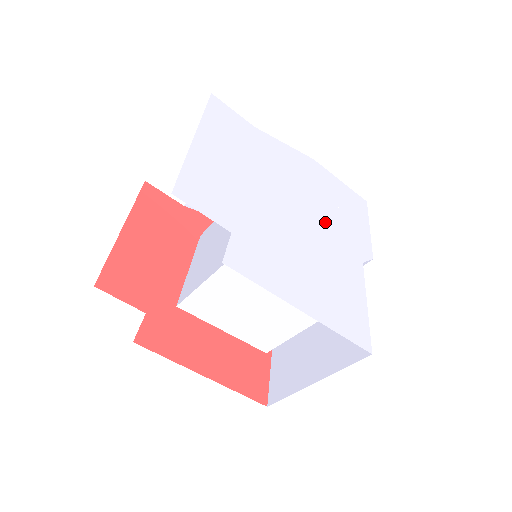
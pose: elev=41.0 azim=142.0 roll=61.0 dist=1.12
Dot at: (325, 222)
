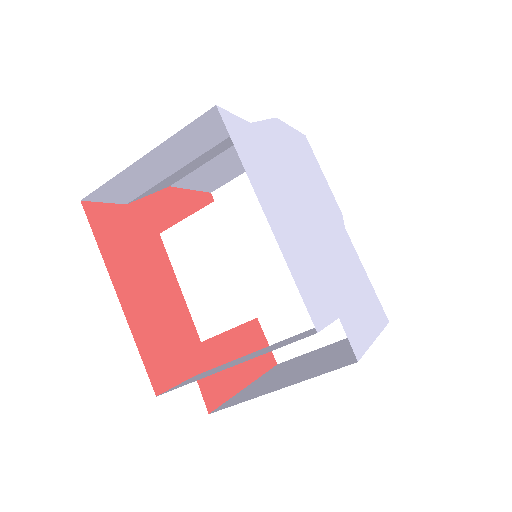
Dot at: (323, 209)
